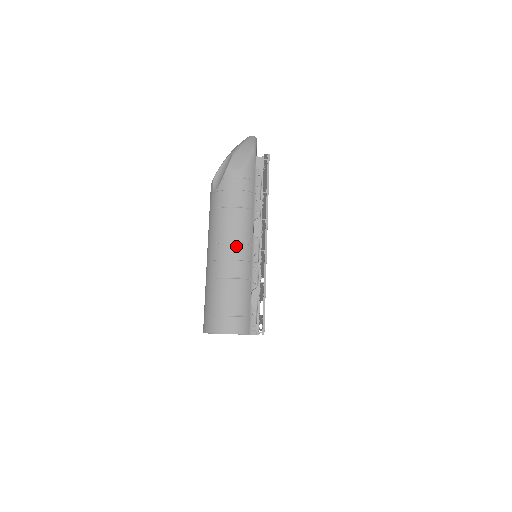
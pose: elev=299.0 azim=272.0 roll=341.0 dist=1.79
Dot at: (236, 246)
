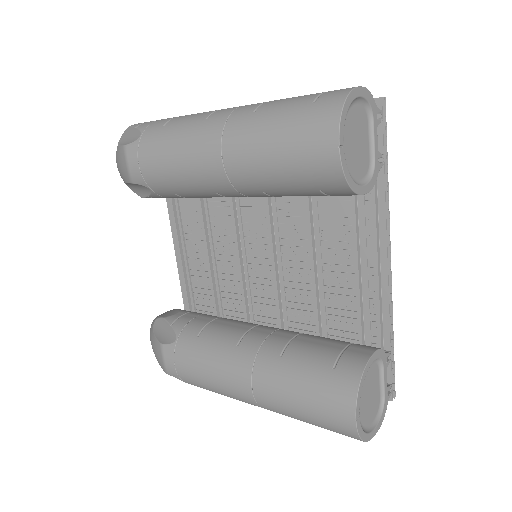
Dot at: occluded
